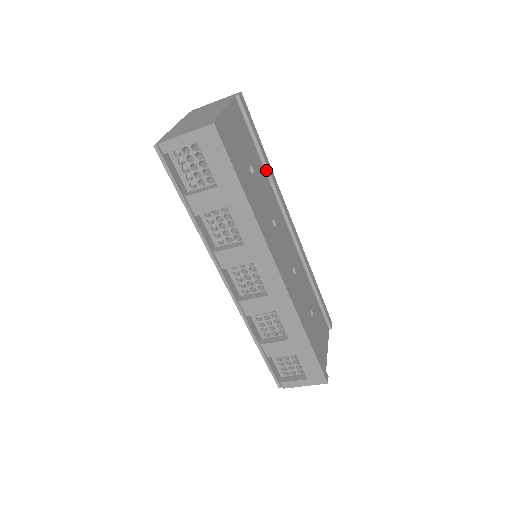
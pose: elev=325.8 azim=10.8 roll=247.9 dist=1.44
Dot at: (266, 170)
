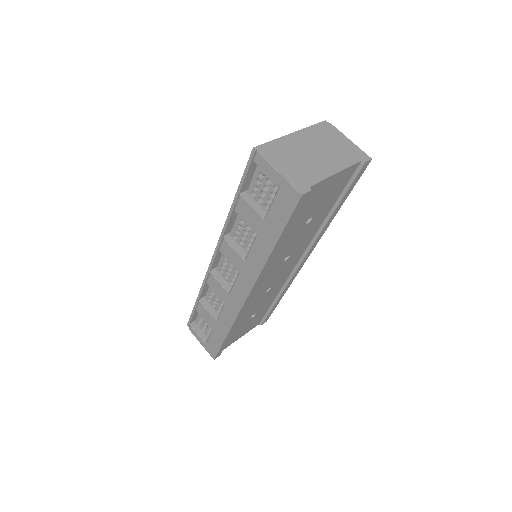
Dot at: (326, 219)
